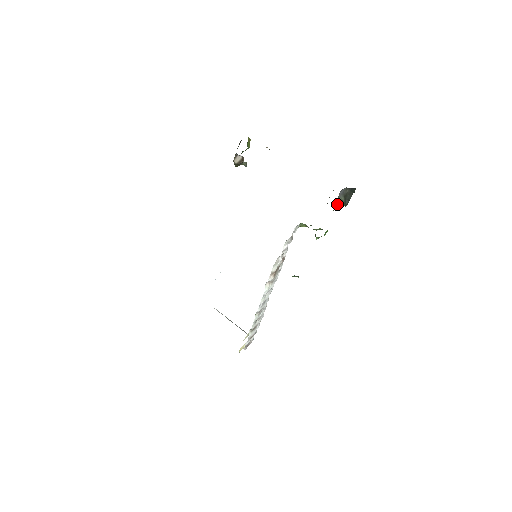
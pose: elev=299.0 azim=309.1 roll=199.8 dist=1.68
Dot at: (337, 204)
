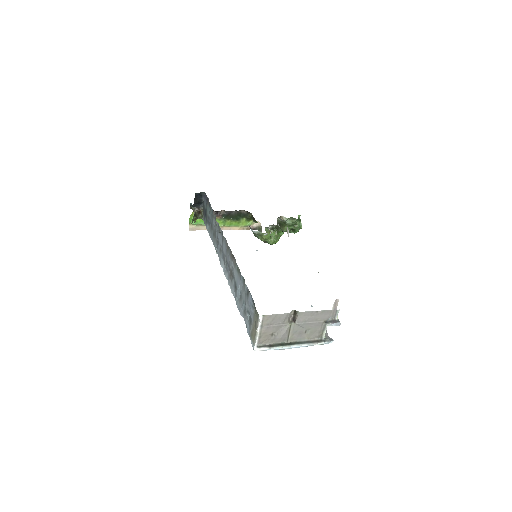
Dot at: occluded
